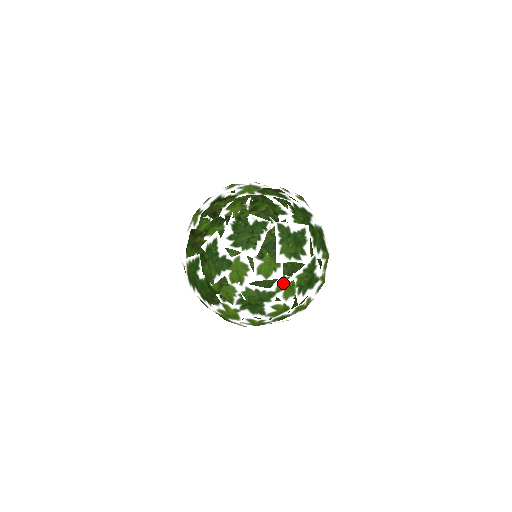
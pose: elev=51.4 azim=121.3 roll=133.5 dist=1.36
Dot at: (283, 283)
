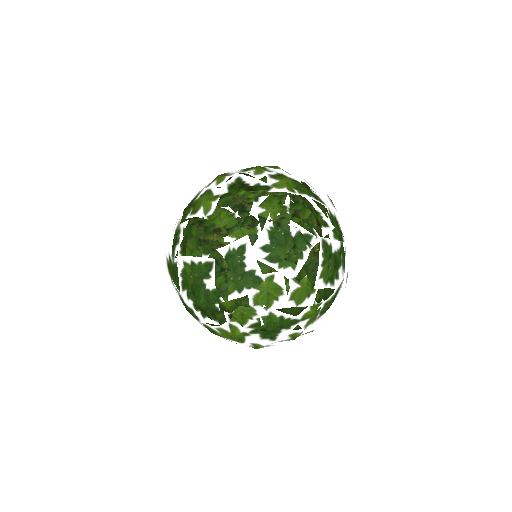
Dot at: (311, 311)
